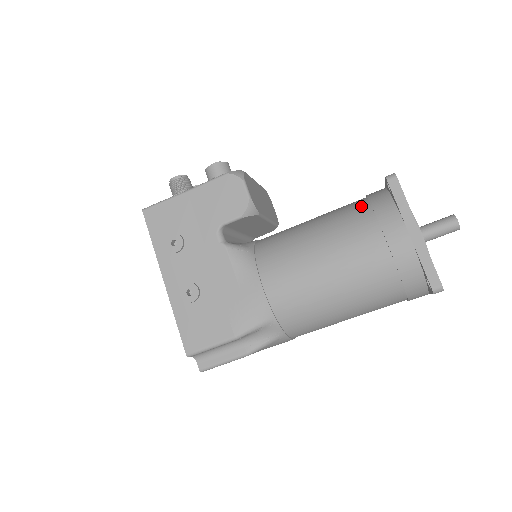
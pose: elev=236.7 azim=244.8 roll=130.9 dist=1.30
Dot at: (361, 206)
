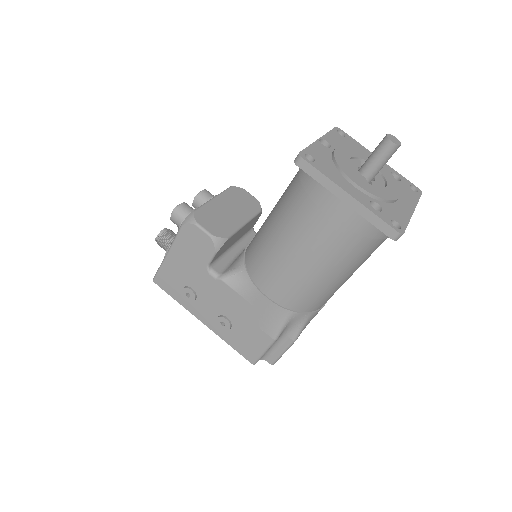
Dot at: (297, 188)
